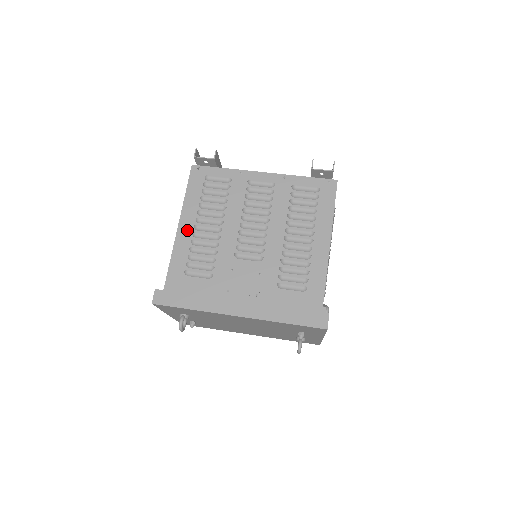
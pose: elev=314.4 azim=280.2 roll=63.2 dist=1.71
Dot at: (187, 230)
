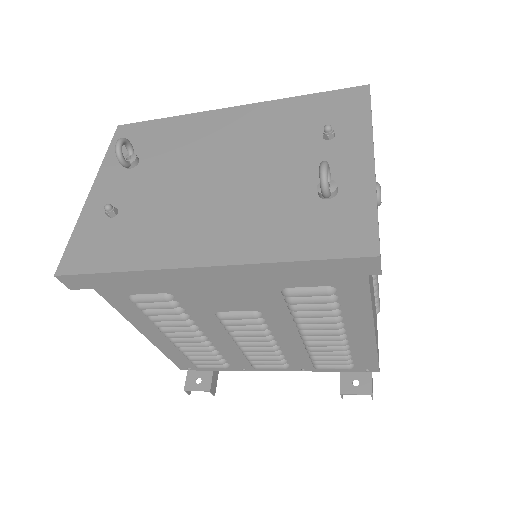
Dot at: occluded
